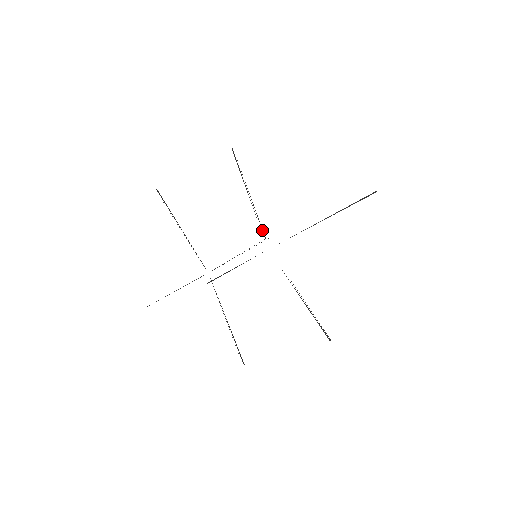
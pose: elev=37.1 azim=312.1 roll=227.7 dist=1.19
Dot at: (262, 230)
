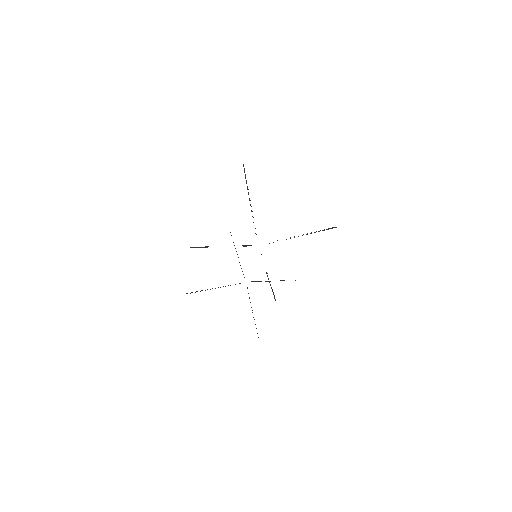
Dot at: occluded
